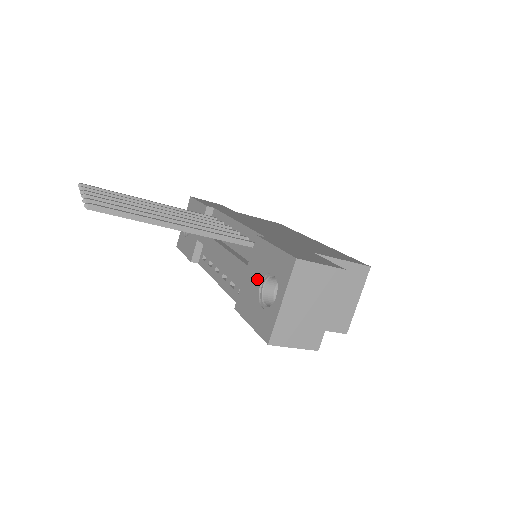
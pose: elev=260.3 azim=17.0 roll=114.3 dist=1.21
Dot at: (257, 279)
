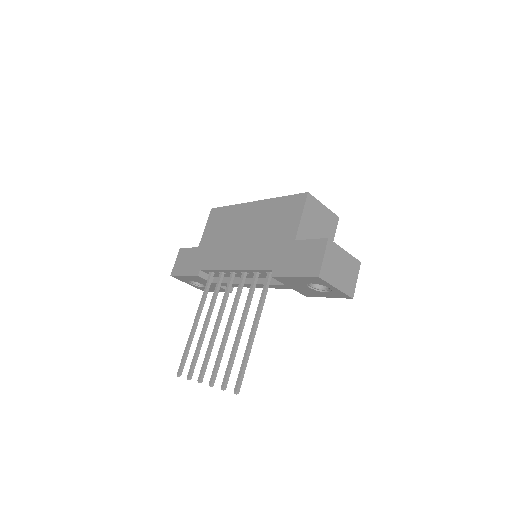
Dot at: (303, 287)
